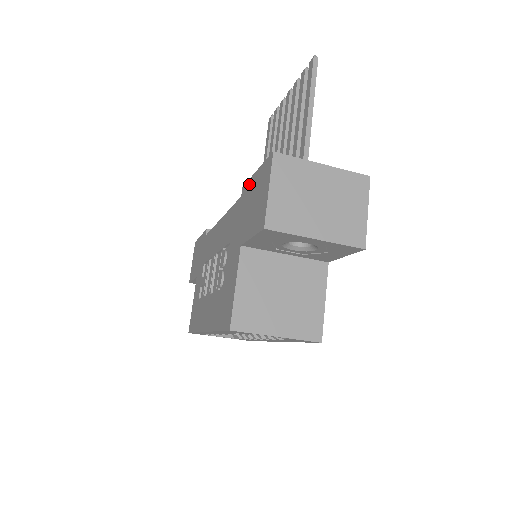
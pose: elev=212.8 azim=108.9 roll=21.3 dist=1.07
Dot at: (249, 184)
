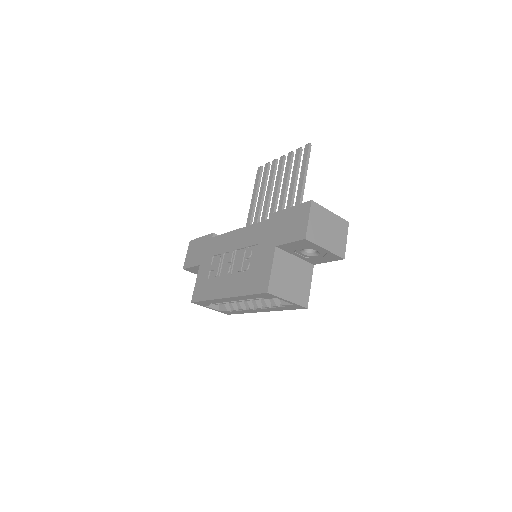
Dot at: (283, 213)
